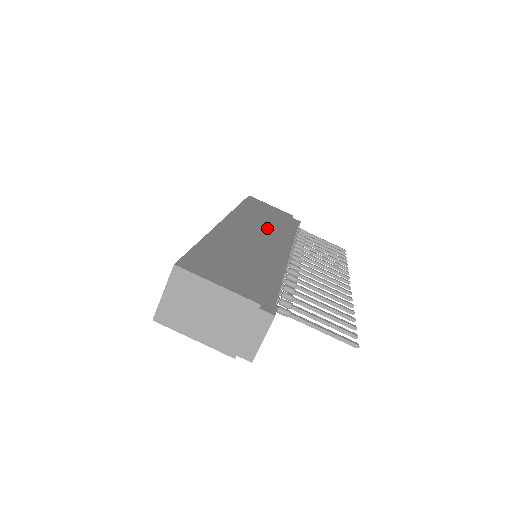
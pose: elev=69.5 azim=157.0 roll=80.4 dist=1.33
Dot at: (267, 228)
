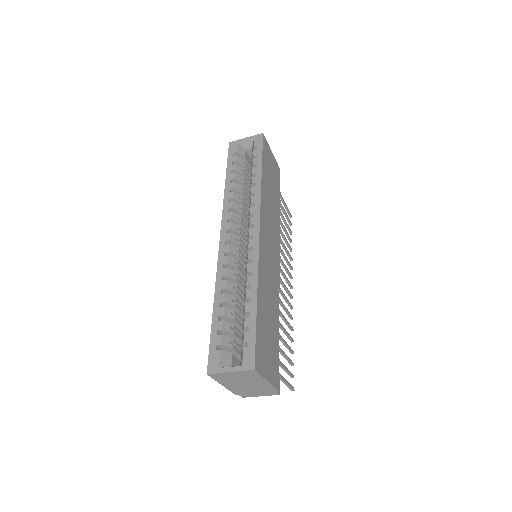
Dot at: (273, 226)
